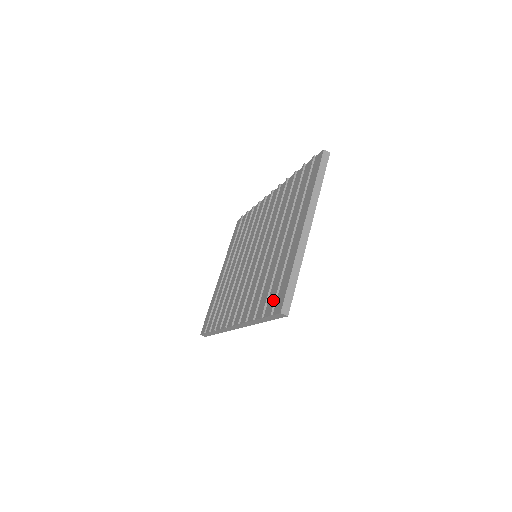
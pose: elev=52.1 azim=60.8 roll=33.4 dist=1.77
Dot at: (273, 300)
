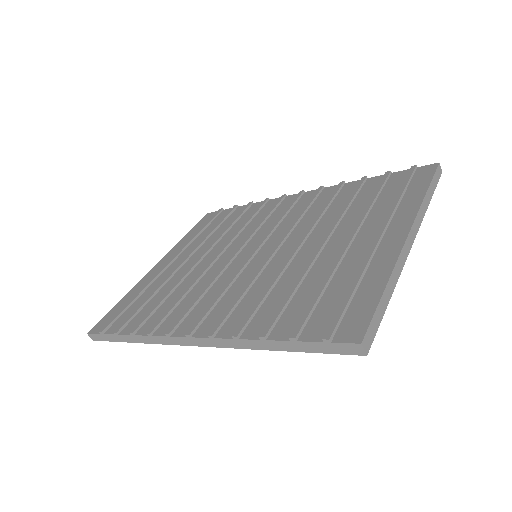
Dot at: (335, 318)
